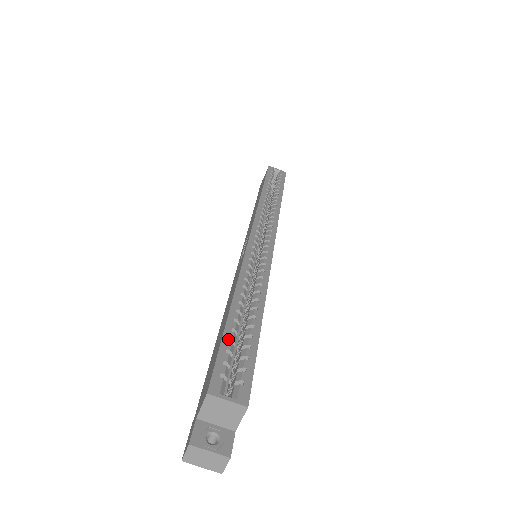
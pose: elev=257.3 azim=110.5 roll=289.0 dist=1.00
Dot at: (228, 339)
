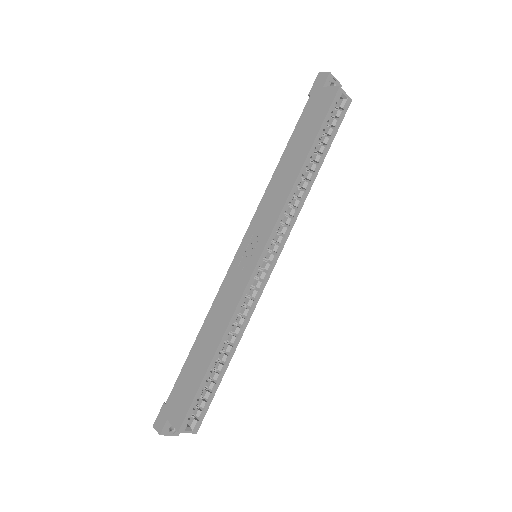
Dot at: occluded
